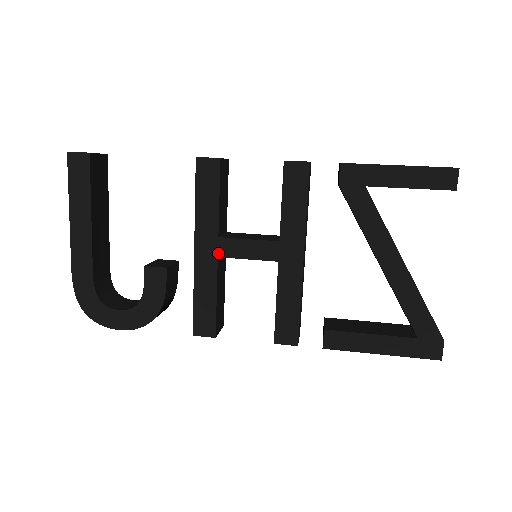
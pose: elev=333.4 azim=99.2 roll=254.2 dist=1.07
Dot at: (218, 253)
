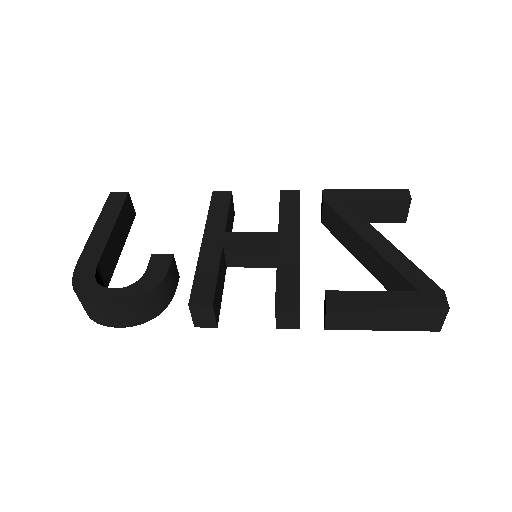
Dot at: (223, 242)
